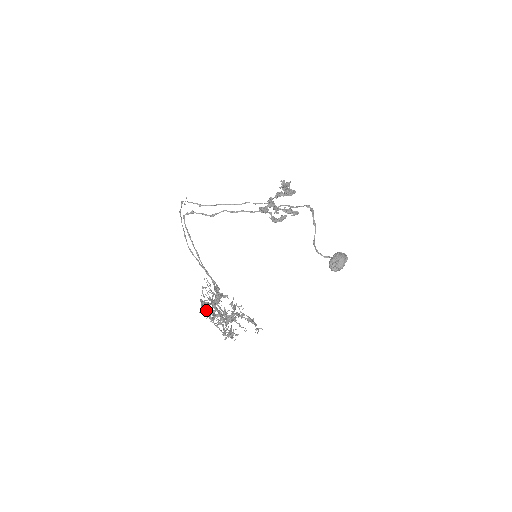
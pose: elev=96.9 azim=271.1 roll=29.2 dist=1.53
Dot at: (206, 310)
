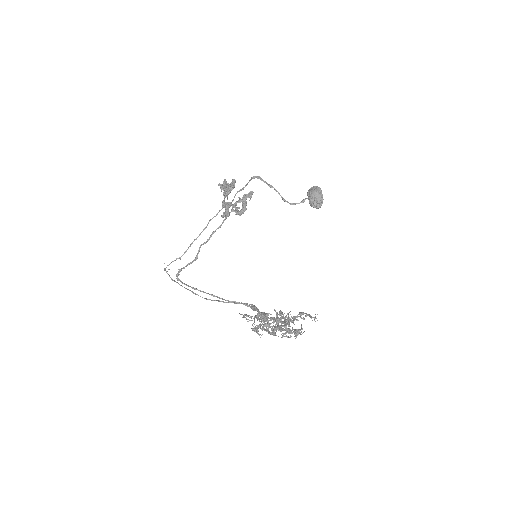
Dot at: (262, 329)
